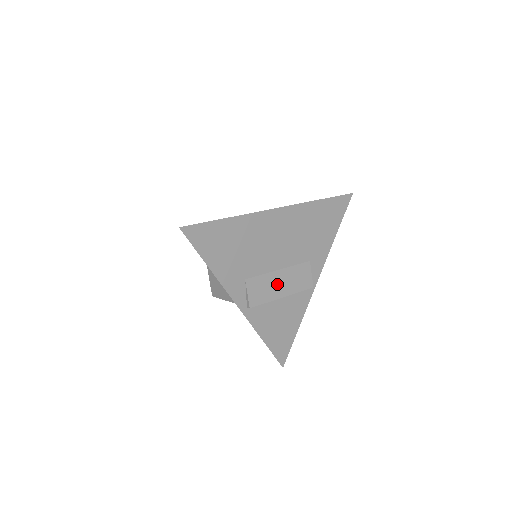
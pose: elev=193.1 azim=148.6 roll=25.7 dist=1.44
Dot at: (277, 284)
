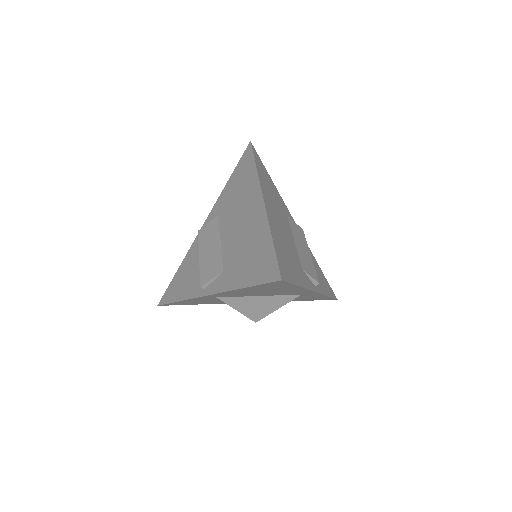
Dot at: (303, 251)
